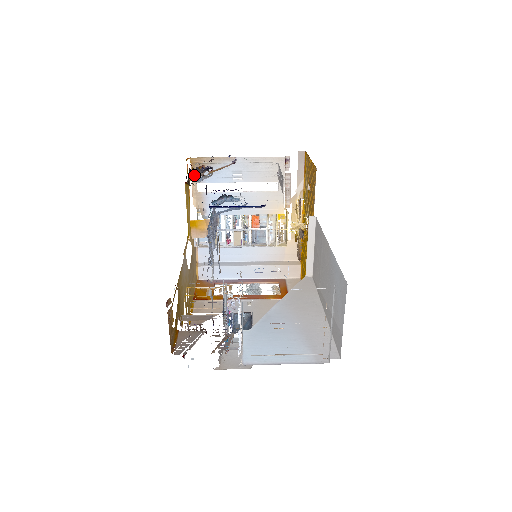
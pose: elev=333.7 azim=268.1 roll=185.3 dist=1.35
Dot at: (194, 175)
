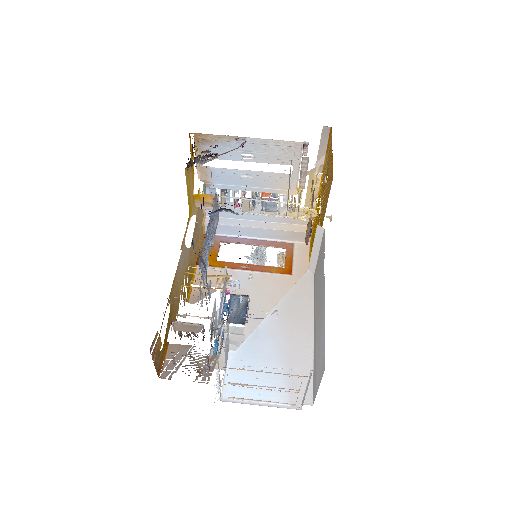
Dot at: (195, 161)
